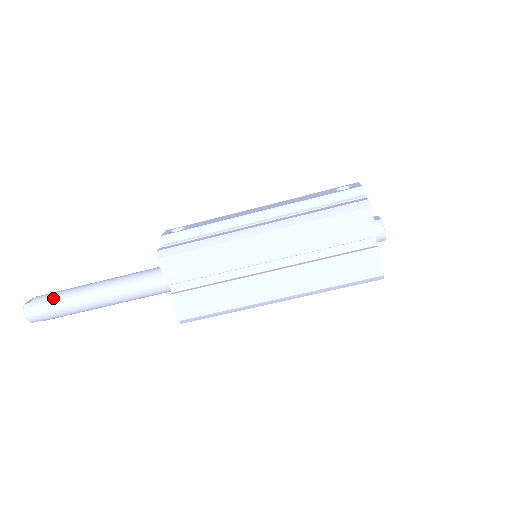
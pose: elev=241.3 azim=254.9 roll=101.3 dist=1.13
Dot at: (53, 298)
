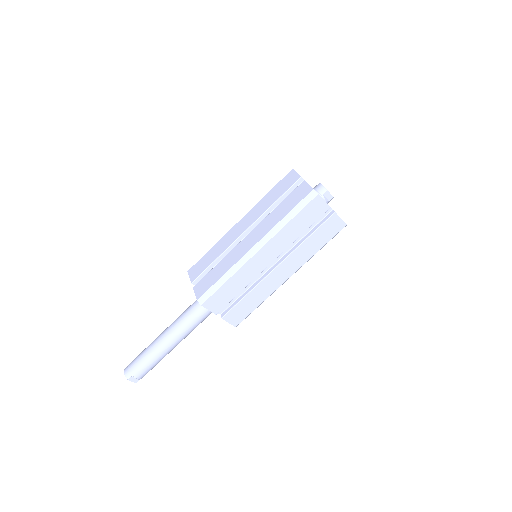
Dot at: occluded
